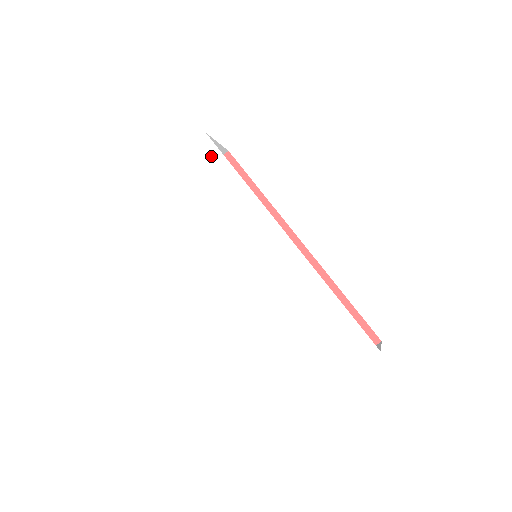
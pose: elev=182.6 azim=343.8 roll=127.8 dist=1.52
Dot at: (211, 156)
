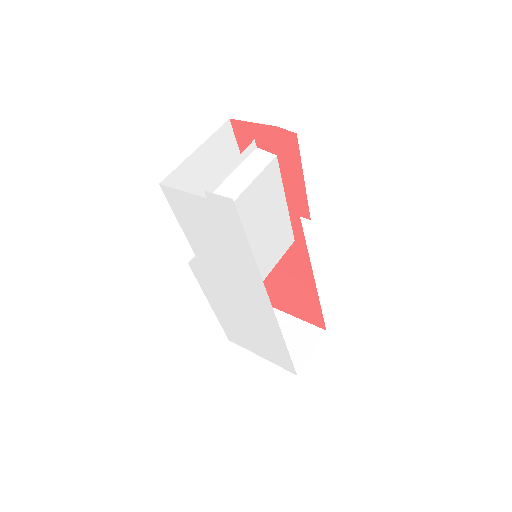
Dot at: (231, 219)
